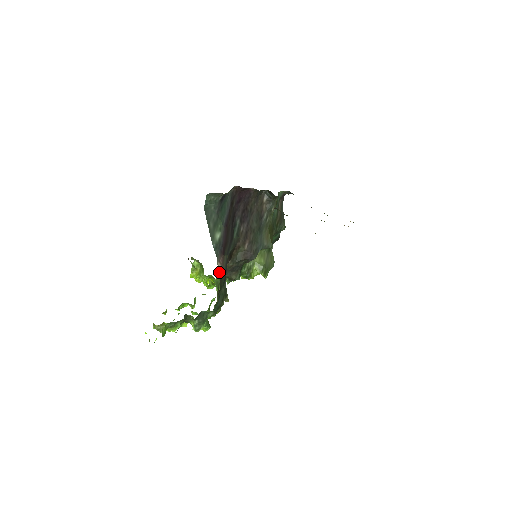
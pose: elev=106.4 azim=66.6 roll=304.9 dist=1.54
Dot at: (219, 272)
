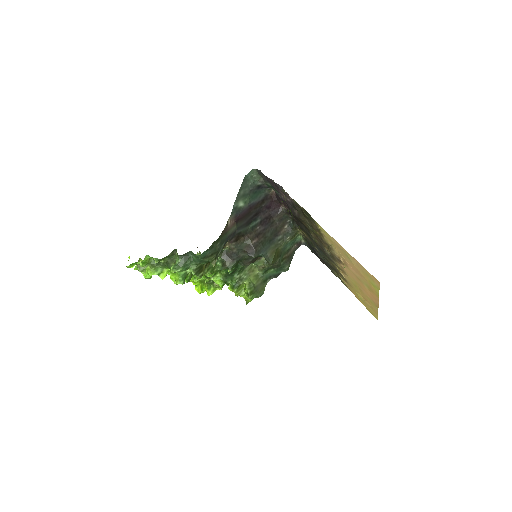
Dot at: (226, 226)
